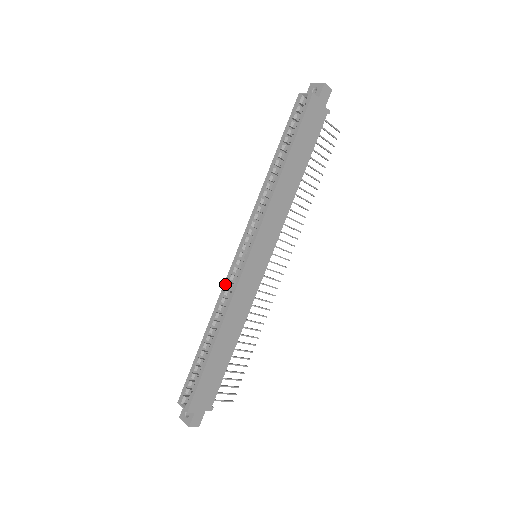
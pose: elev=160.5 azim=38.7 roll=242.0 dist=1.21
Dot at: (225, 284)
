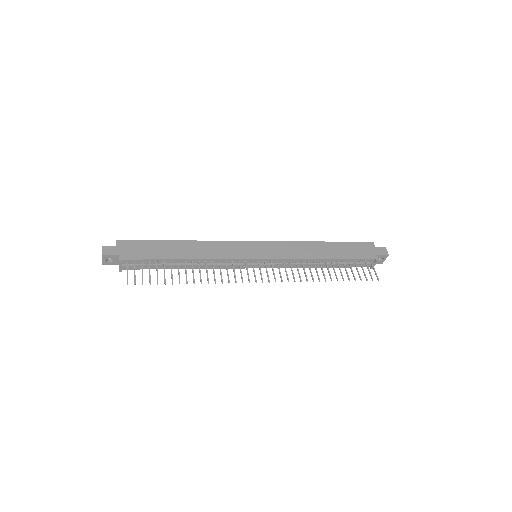
Dot at: occluded
